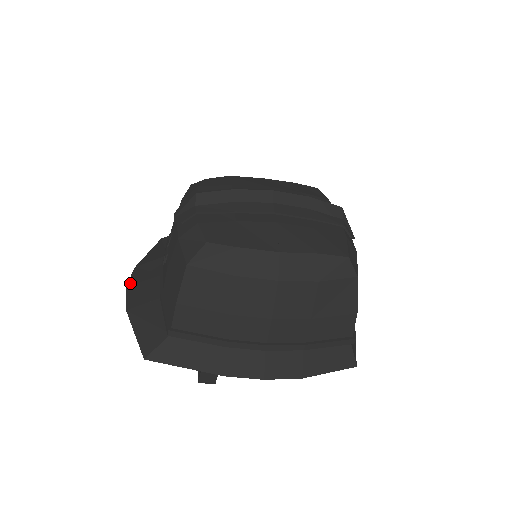
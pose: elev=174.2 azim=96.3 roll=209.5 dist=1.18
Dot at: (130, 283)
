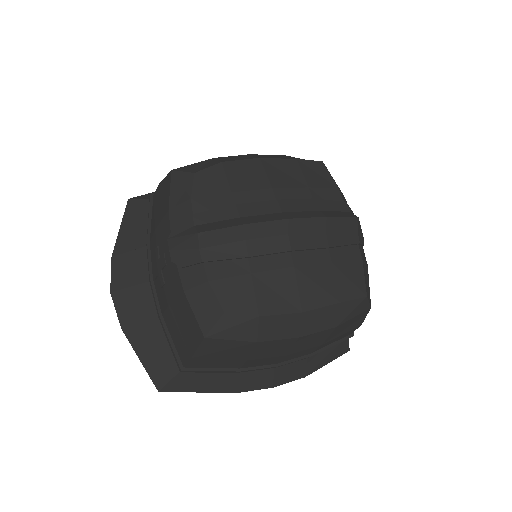
Dot at: (114, 287)
